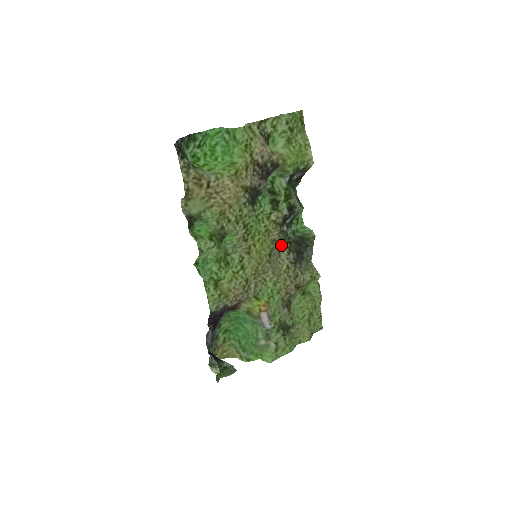
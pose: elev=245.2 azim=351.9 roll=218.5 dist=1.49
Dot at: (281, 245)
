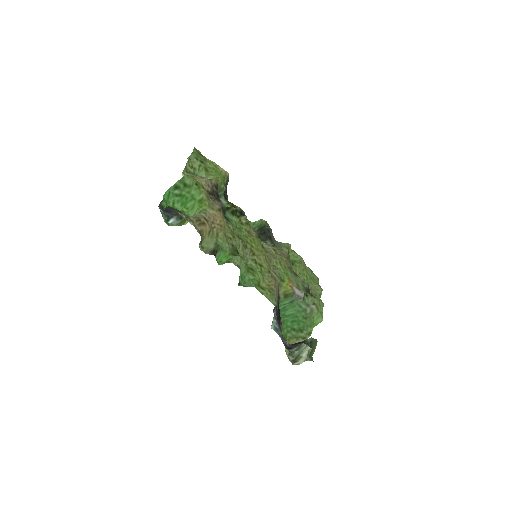
Dot at: occluded
